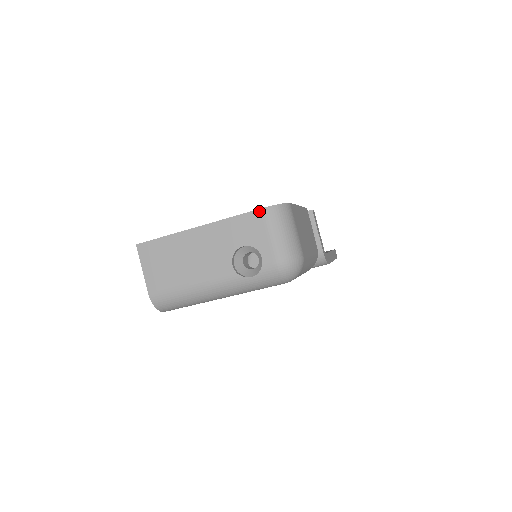
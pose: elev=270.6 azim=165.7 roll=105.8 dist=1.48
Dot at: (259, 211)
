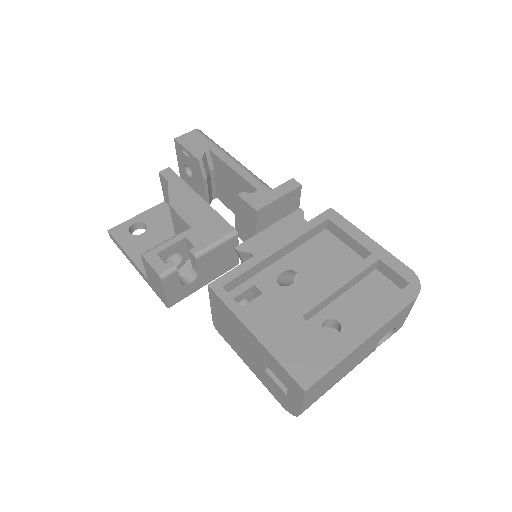
Dot at: (413, 302)
